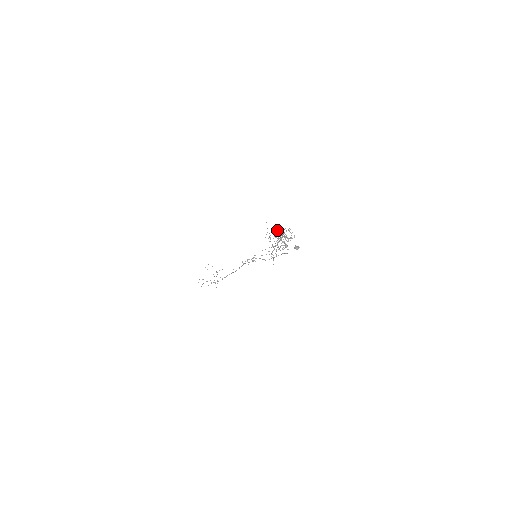
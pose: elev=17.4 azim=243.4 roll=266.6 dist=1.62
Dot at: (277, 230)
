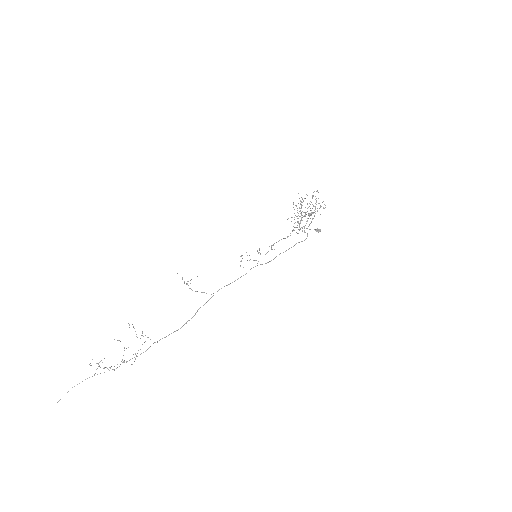
Dot at: (314, 191)
